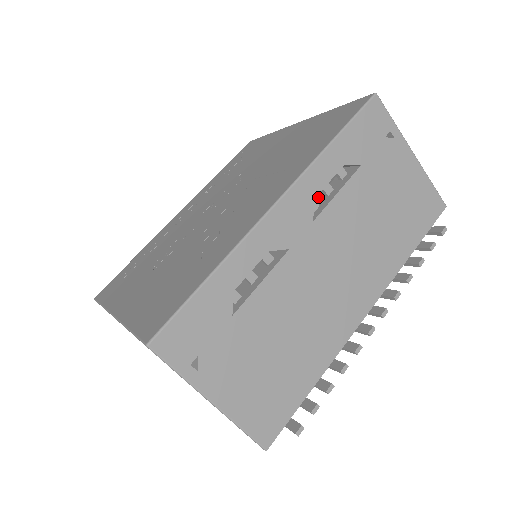
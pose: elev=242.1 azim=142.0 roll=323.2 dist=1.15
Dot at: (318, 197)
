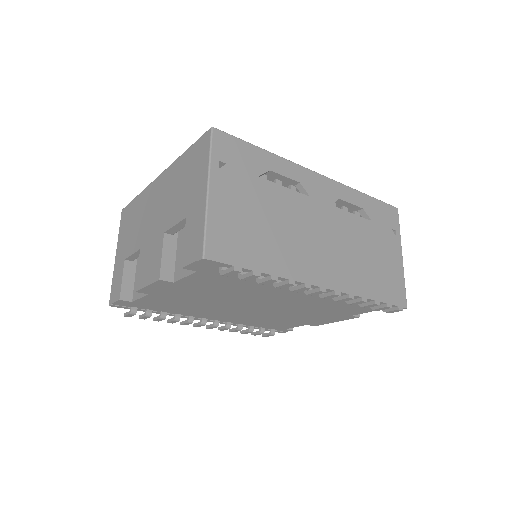
Dot at: occluded
